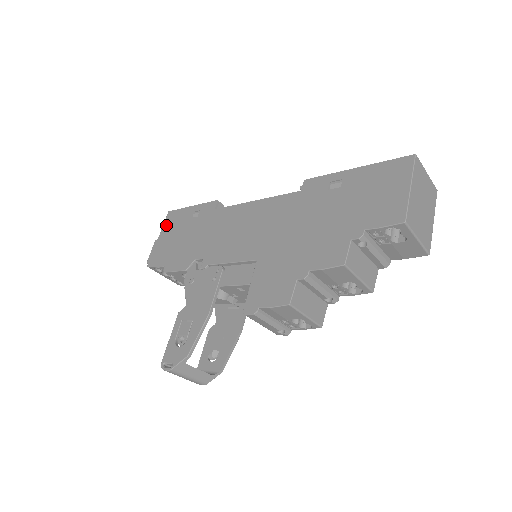
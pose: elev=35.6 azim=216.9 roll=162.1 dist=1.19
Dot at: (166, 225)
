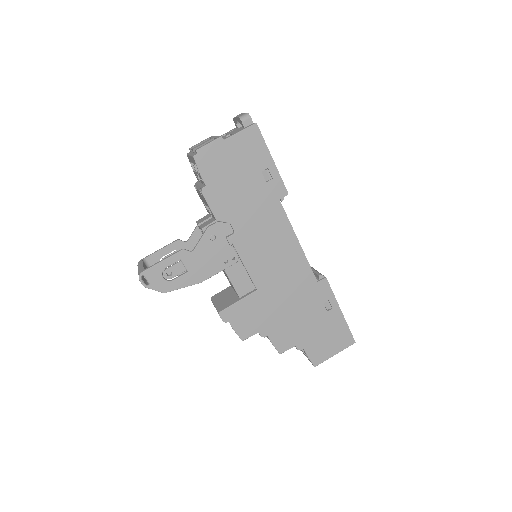
Dot at: (242, 138)
